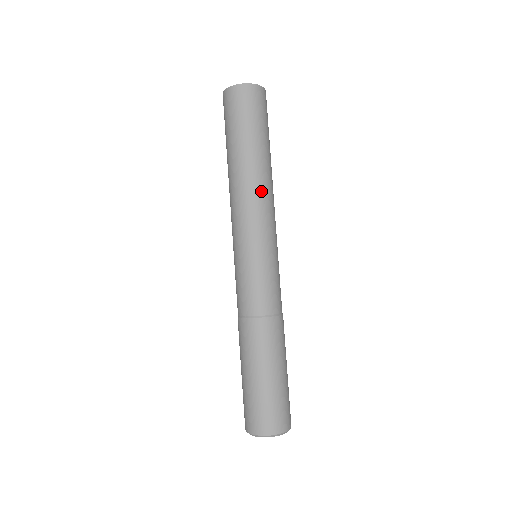
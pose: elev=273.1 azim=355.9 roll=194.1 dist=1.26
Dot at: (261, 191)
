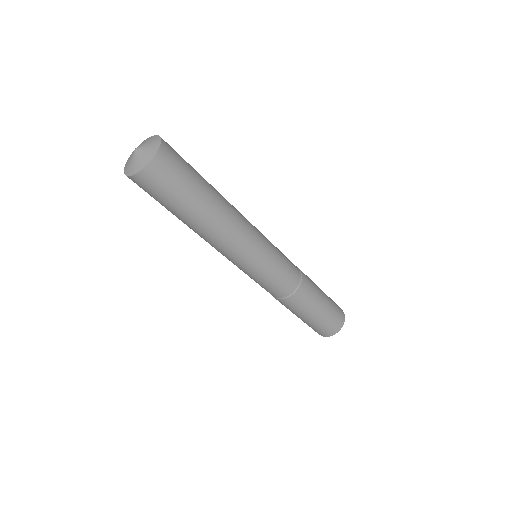
Dot at: (237, 222)
